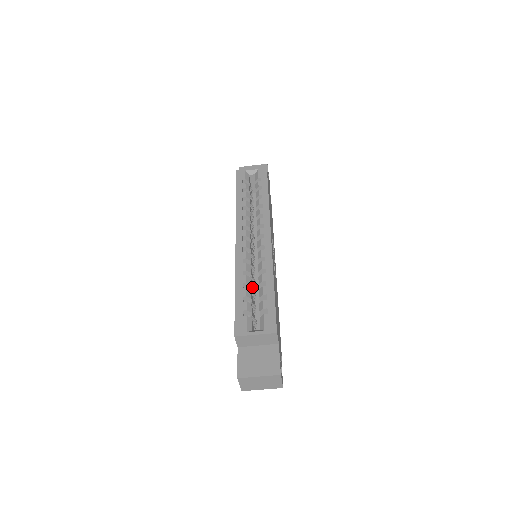
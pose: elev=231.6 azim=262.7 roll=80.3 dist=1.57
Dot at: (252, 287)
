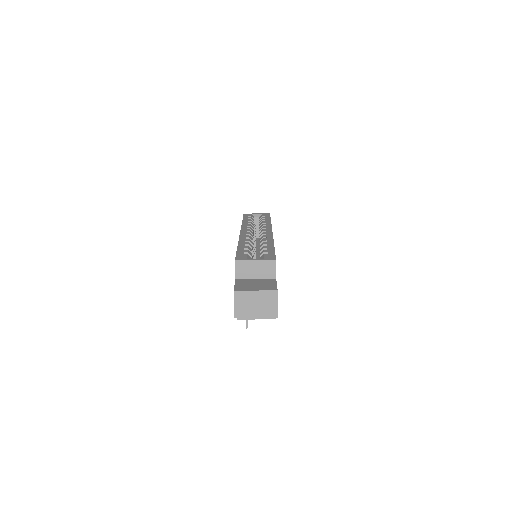
Dot at: occluded
